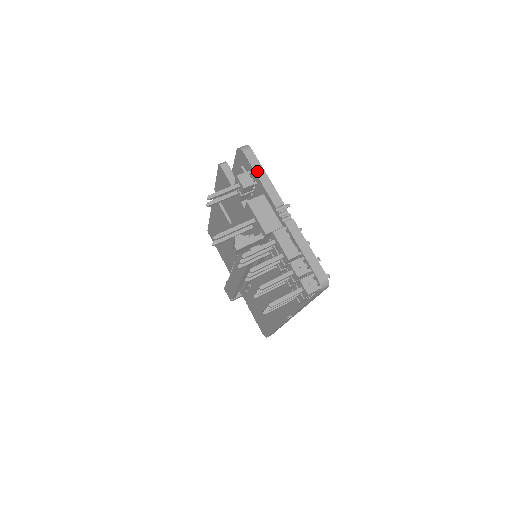
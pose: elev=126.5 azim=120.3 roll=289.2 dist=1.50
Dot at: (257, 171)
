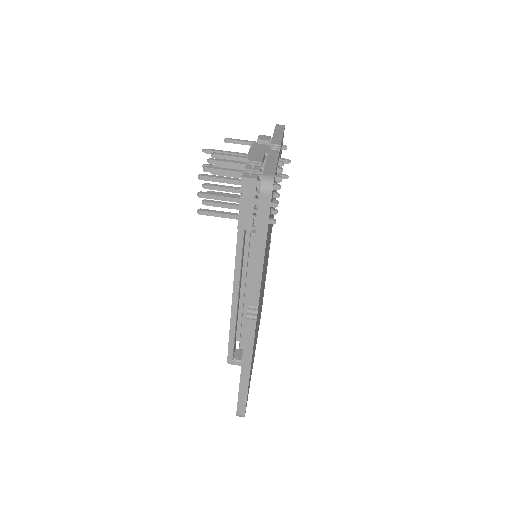
Dot at: (277, 131)
